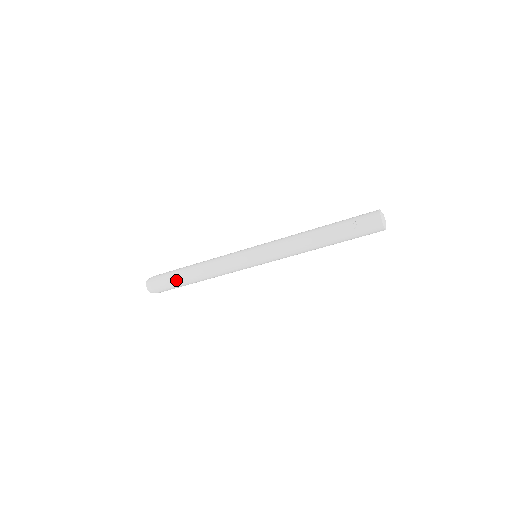
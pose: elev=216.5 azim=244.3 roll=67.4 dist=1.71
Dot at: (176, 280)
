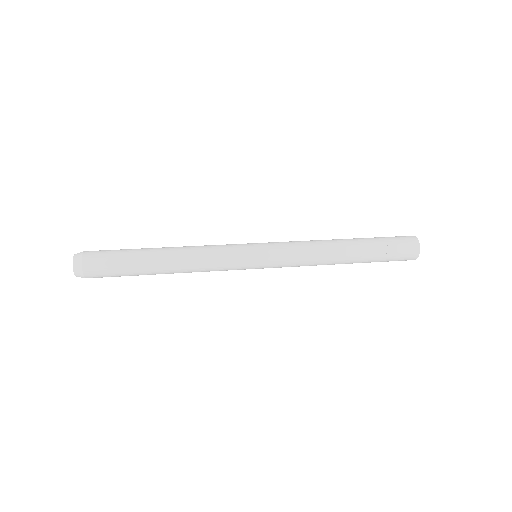
Dot at: (131, 268)
